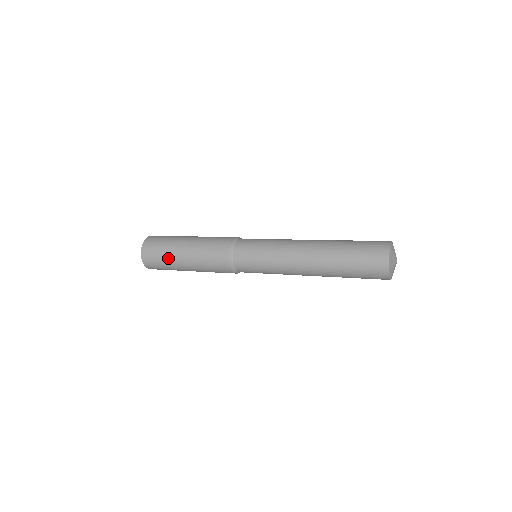
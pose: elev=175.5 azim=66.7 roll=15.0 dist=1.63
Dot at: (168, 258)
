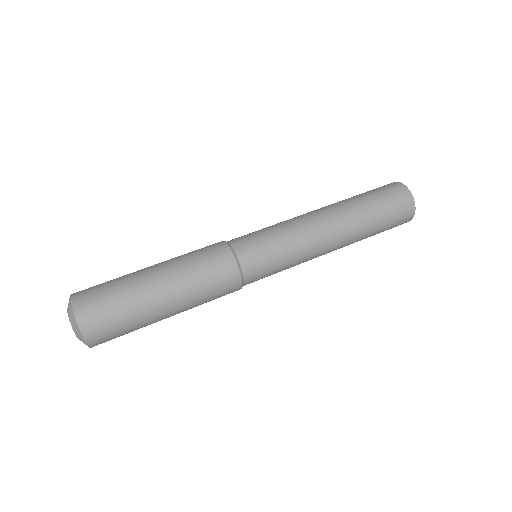
Dot at: (136, 311)
